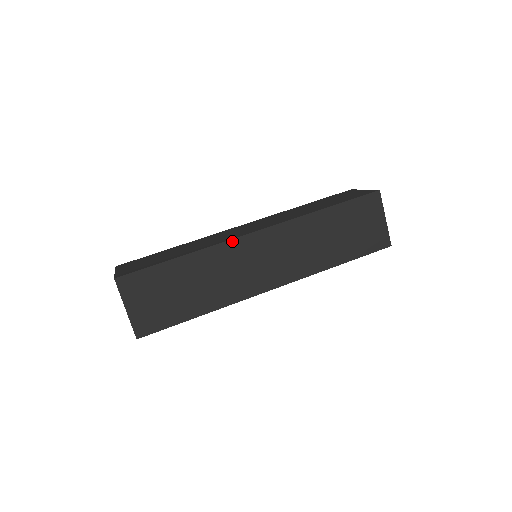
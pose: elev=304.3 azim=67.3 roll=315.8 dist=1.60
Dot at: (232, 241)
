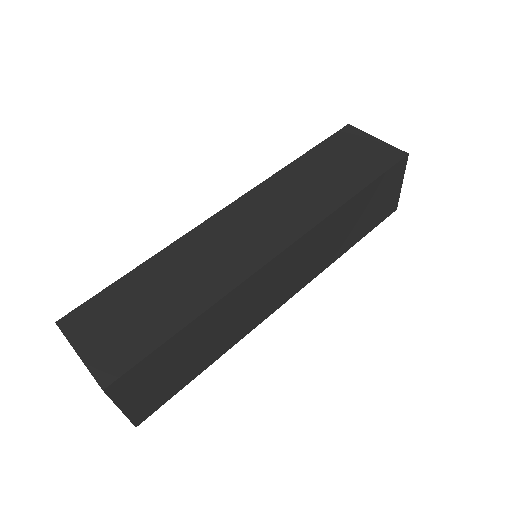
Dot at: (254, 275)
